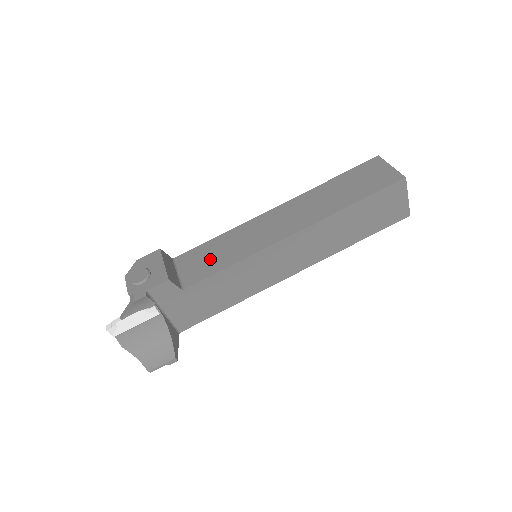
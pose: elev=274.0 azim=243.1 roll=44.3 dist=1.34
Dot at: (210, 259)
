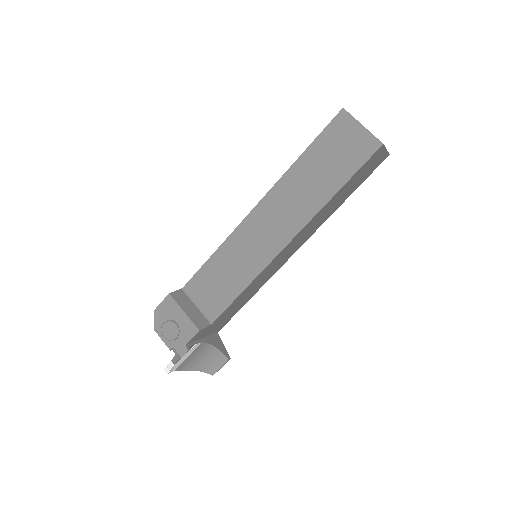
Dot at: (219, 285)
